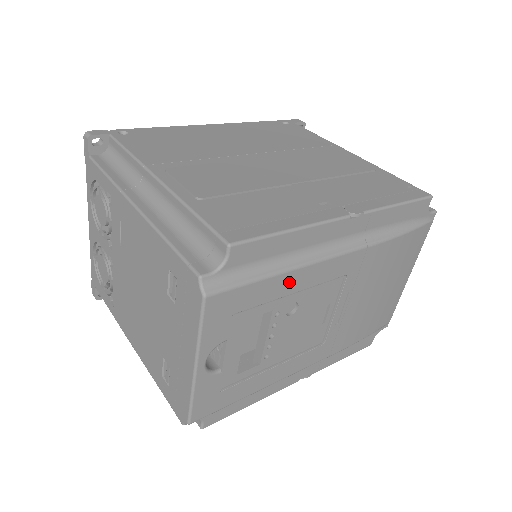
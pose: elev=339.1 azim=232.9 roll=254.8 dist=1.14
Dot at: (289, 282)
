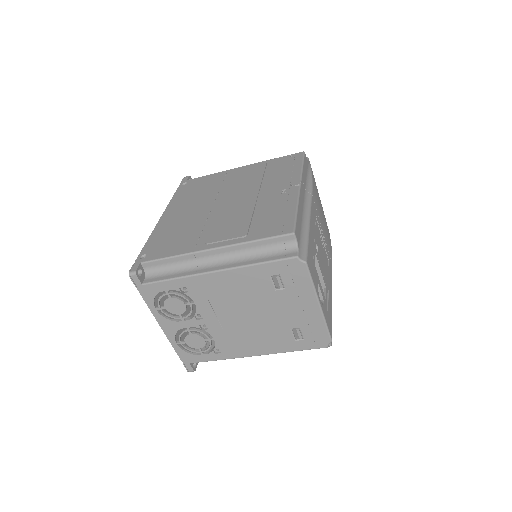
Dot at: (312, 234)
